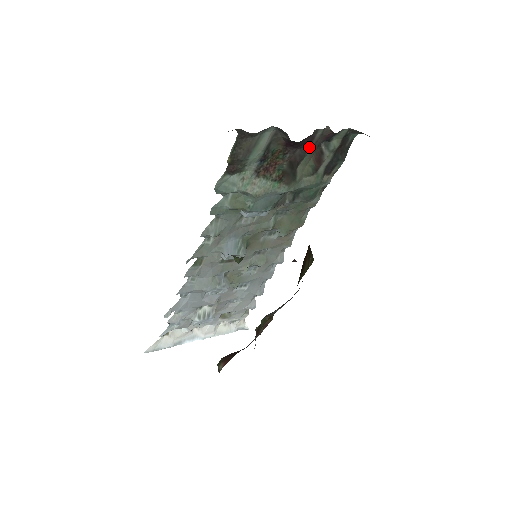
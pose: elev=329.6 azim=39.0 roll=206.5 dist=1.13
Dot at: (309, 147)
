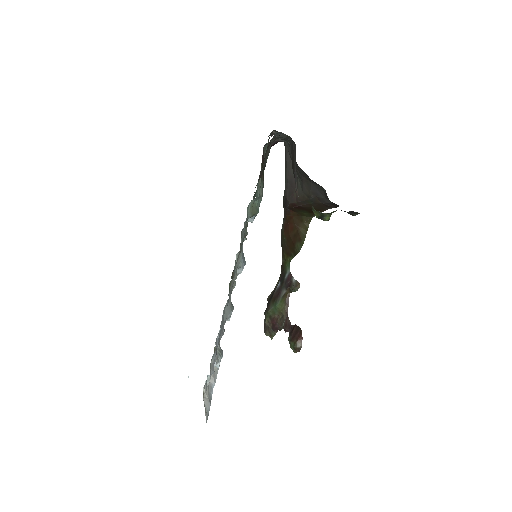
Dot at: occluded
